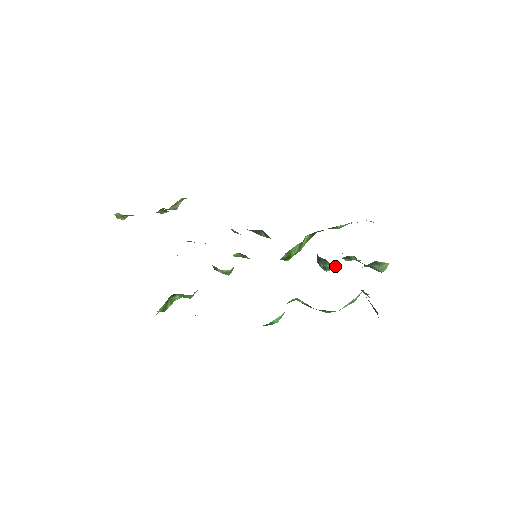
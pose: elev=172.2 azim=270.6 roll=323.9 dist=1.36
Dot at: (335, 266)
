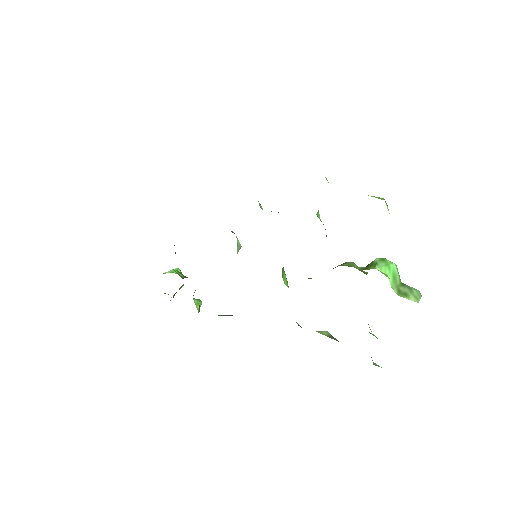
Dot at: occluded
